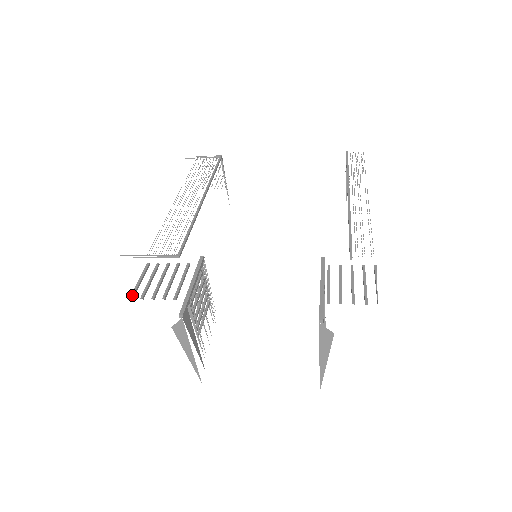
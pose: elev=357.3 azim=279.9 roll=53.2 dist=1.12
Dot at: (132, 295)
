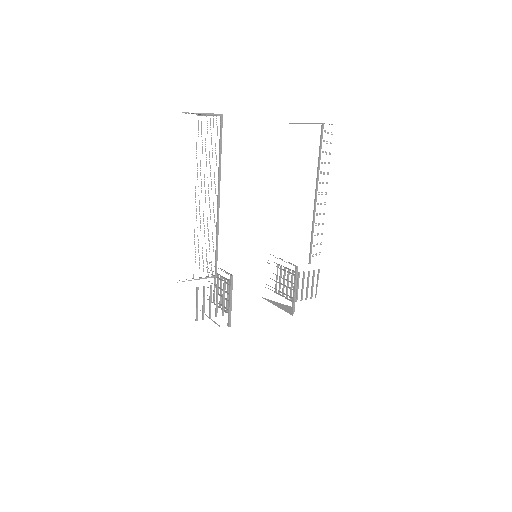
Dot at: (197, 319)
